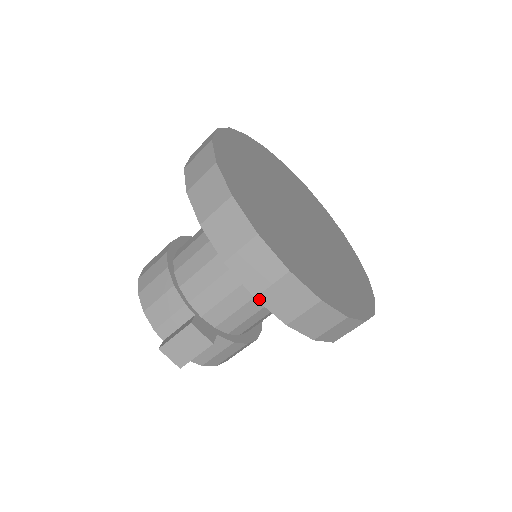
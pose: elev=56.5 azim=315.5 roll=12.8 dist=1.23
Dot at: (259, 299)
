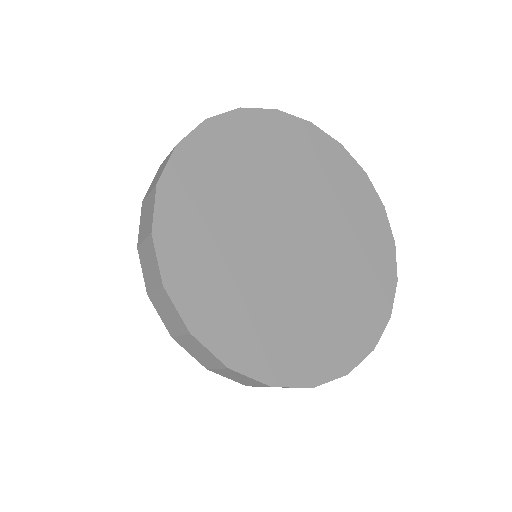
Dot at: occluded
